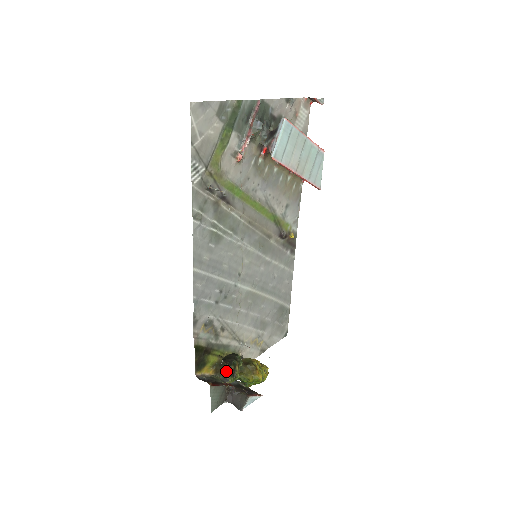
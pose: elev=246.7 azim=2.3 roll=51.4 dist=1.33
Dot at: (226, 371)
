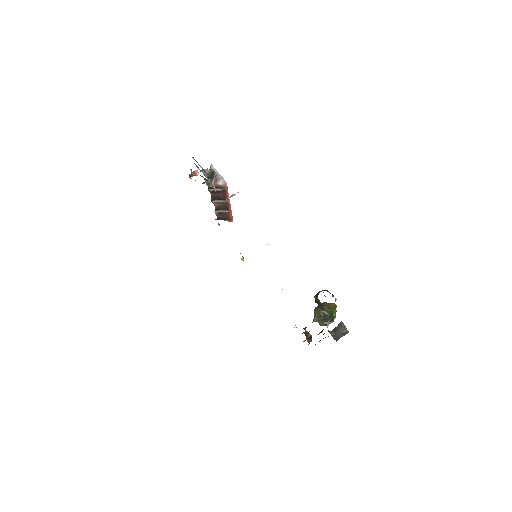
Dot at: occluded
